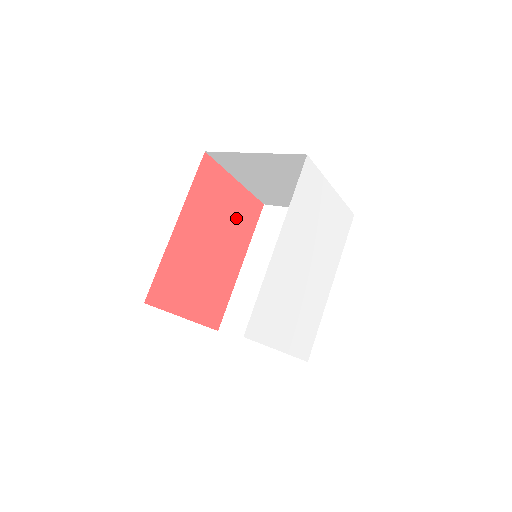
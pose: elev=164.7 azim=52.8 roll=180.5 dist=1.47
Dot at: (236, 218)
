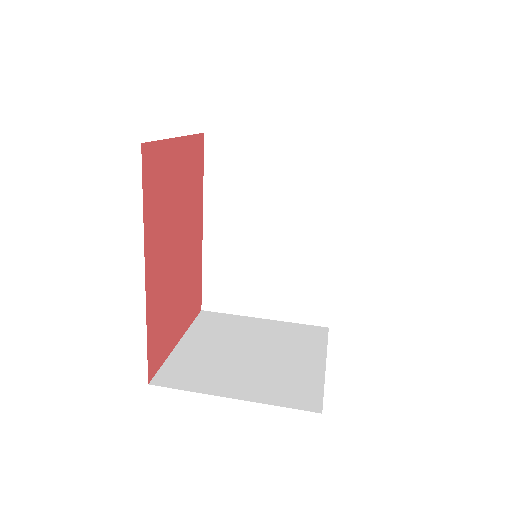
Dot at: (187, 184)
